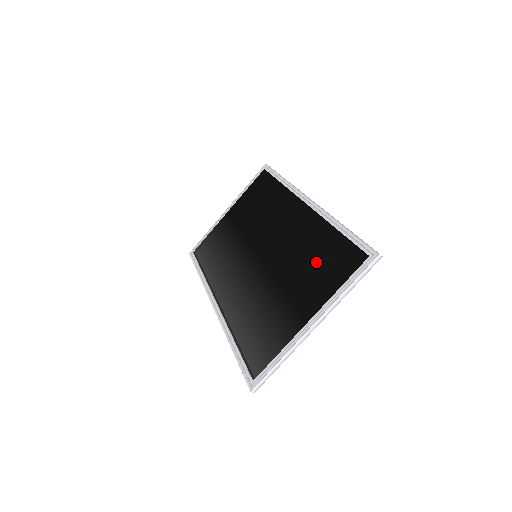
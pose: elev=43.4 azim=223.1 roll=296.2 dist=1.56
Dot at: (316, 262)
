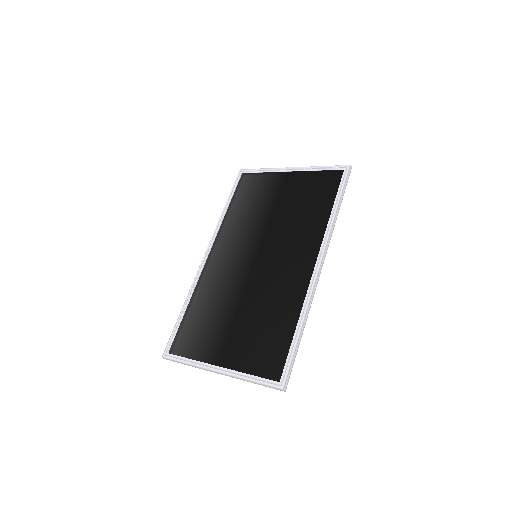
Dot at: (263, 331)
